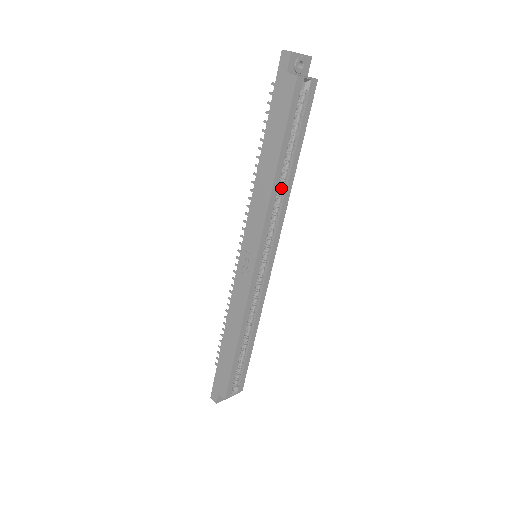
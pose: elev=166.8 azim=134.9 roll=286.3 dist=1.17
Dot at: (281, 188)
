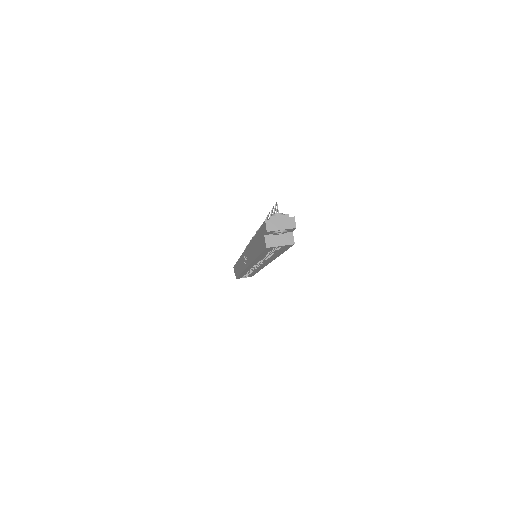
Dot at: (267, 256)
